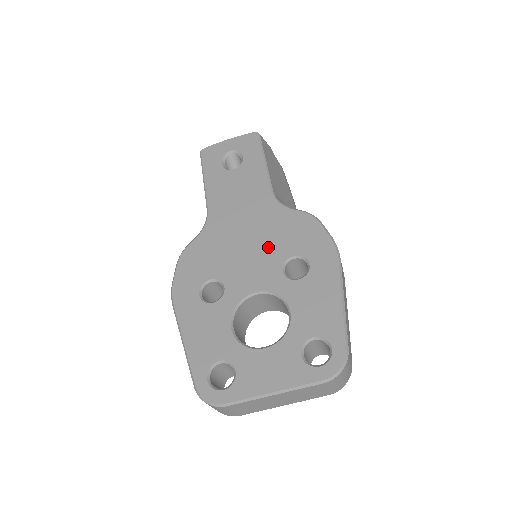
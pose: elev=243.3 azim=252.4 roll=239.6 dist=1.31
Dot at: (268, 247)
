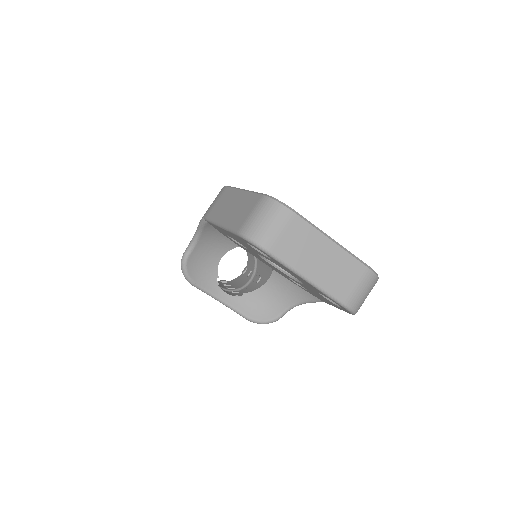
Dot at: occluded
